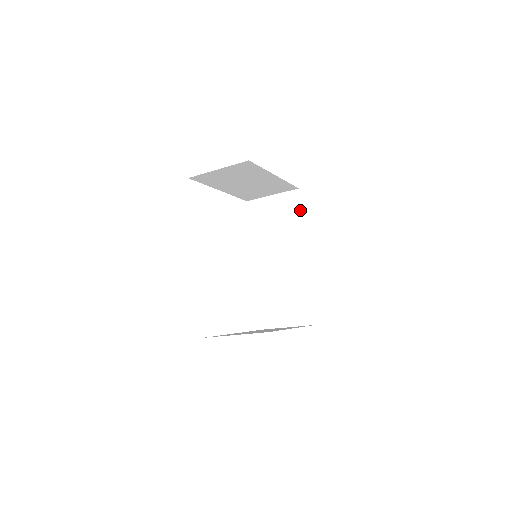
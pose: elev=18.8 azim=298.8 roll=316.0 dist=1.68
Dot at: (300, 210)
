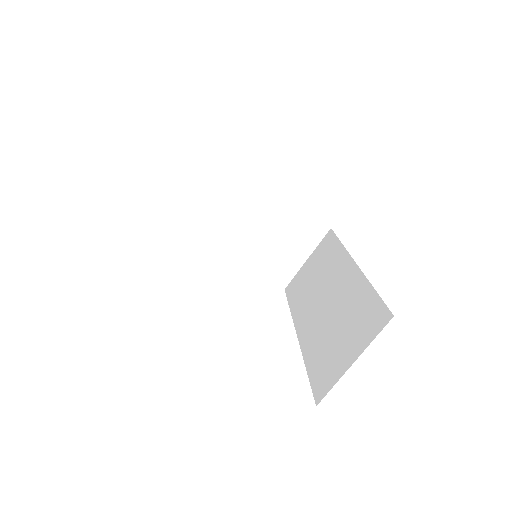
Dot at: (336, 239)
